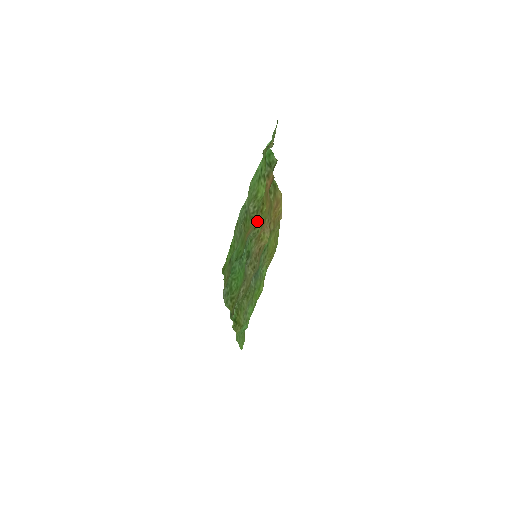
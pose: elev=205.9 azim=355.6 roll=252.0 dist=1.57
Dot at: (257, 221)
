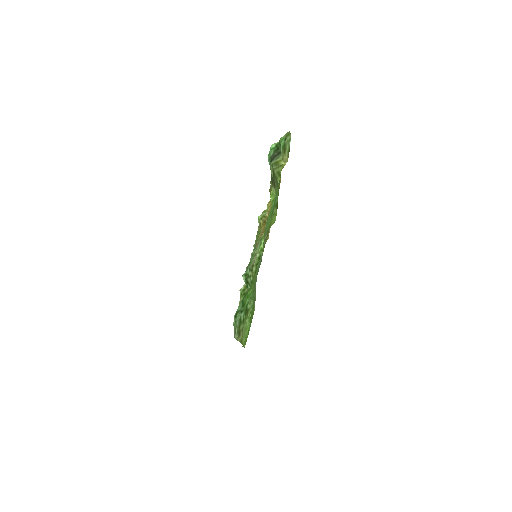
Dot at: occluded
